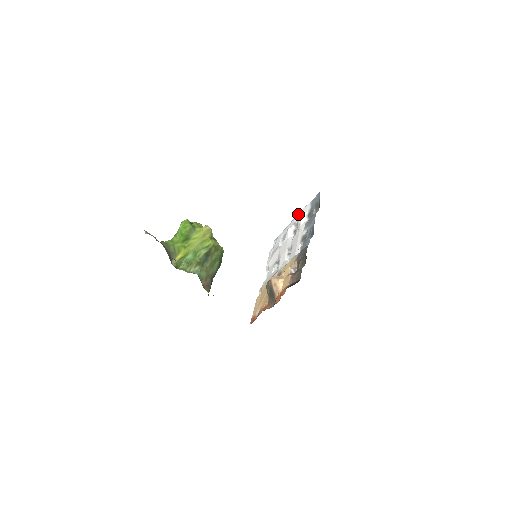
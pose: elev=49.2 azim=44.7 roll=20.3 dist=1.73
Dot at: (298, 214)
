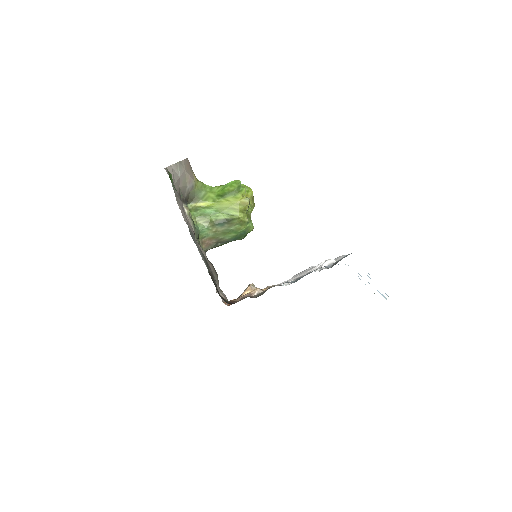
Dot at: (339, 256)
